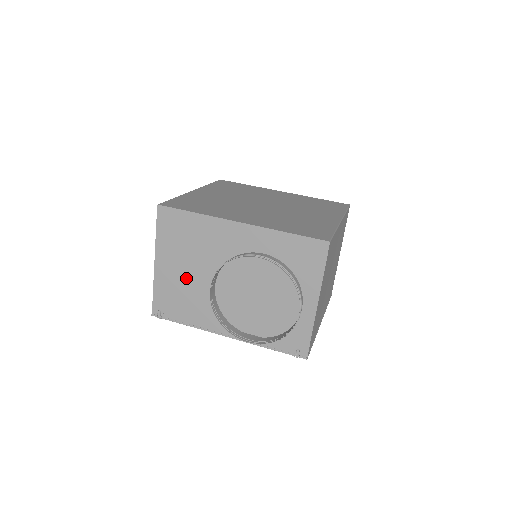
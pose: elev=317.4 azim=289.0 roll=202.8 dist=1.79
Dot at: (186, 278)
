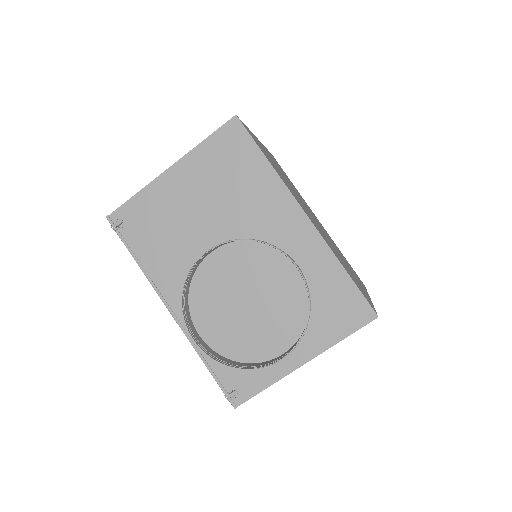
Dot at: (188, 215)
